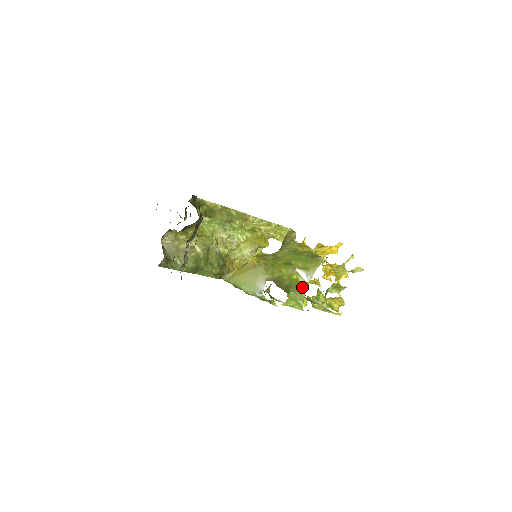
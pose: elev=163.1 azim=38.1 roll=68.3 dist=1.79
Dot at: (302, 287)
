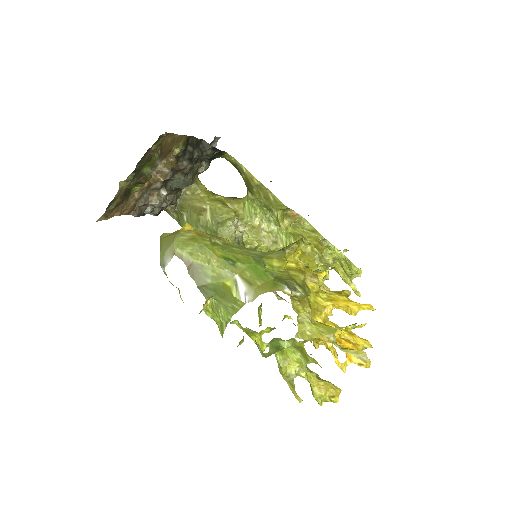
Dot at: (233, 304)
